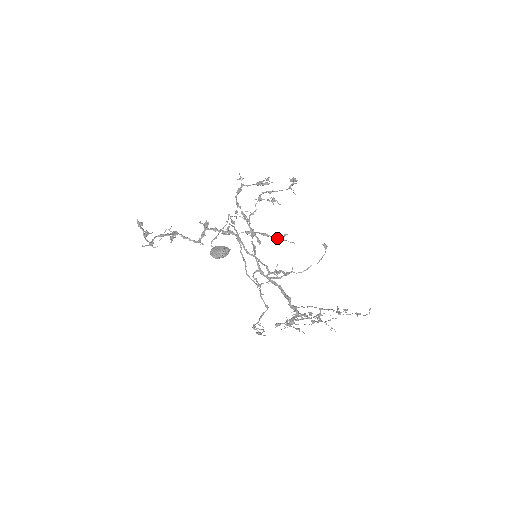
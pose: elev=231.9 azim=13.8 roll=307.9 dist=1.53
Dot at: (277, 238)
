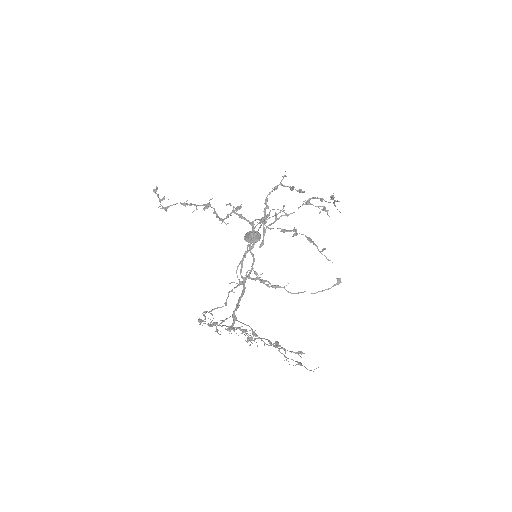
Dot at: occluded
